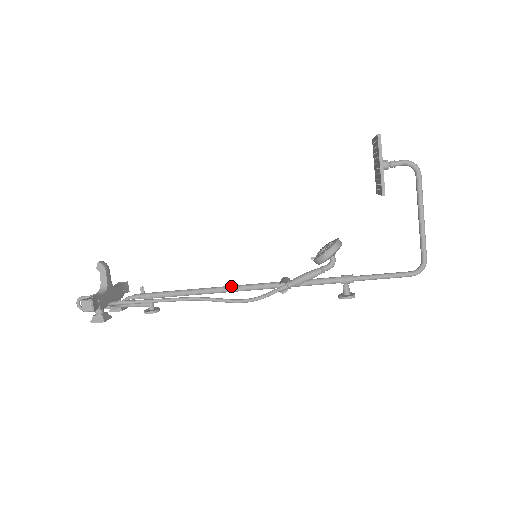
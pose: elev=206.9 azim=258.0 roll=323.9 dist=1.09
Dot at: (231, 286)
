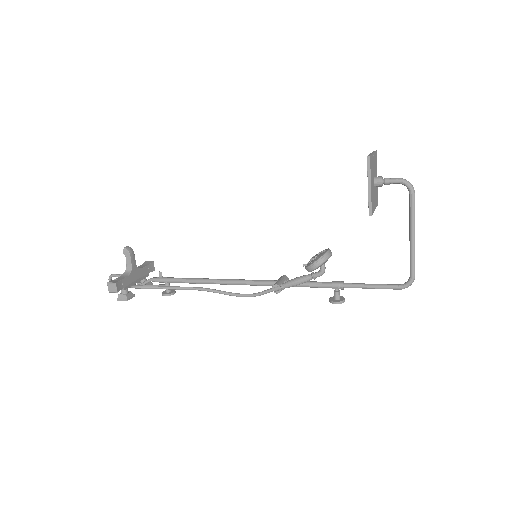
Dot at: (234, 280)
